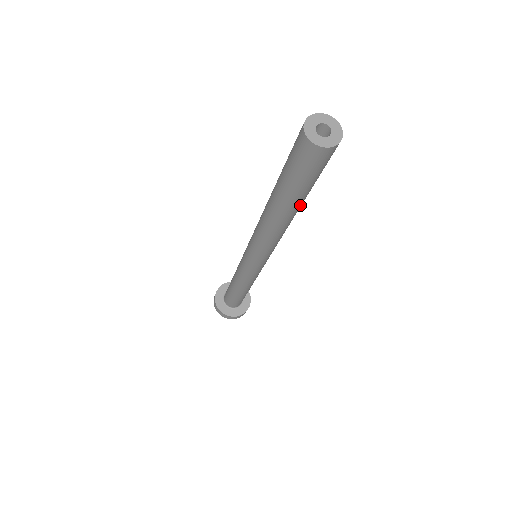
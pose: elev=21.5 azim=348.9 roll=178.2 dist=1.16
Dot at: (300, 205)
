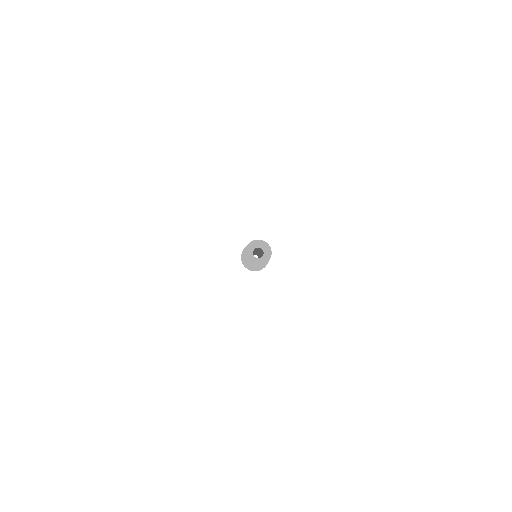
Dot at: occluded
